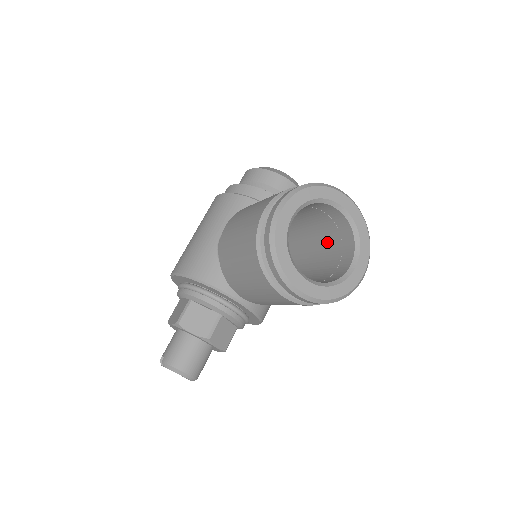
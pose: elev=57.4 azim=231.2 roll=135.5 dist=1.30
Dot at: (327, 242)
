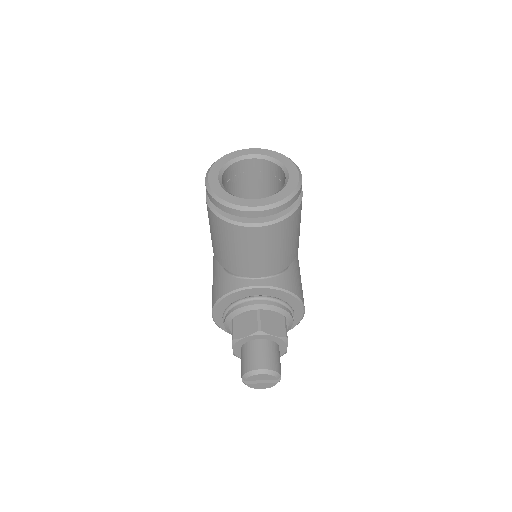
Dot at: (275, 192)
